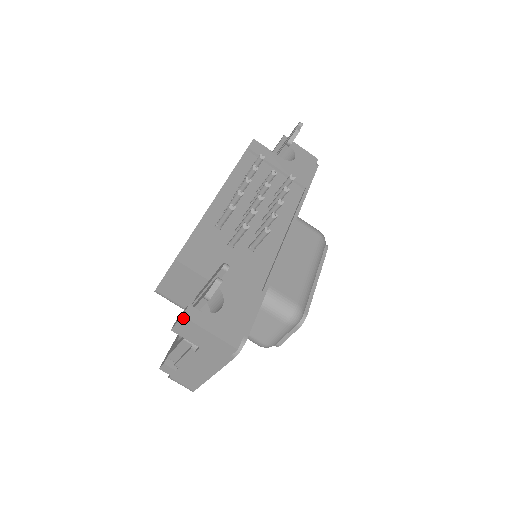
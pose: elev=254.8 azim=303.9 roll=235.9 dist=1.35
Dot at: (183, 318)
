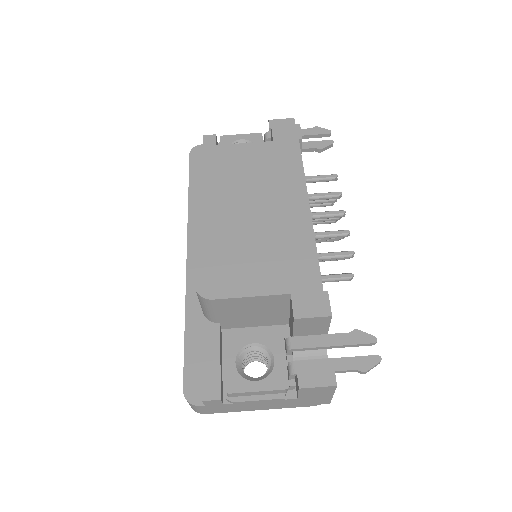
Dot at: (334, 386)
